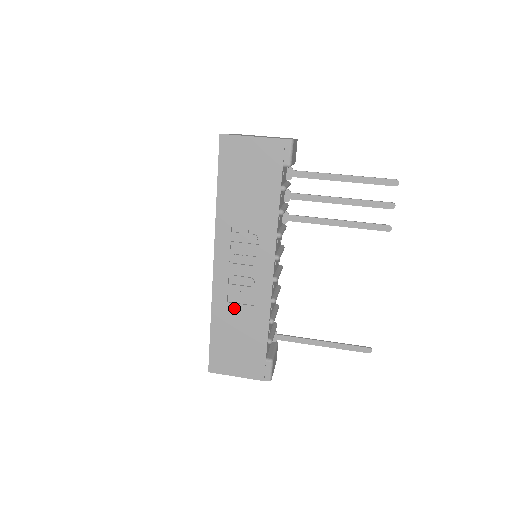
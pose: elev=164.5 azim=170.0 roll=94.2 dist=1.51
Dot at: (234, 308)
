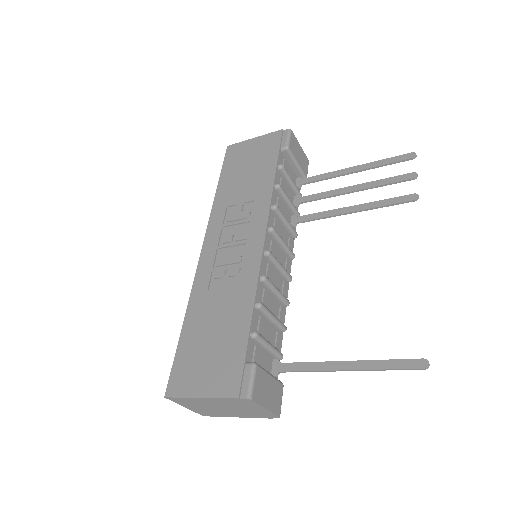
Dot at: (214, 295)
